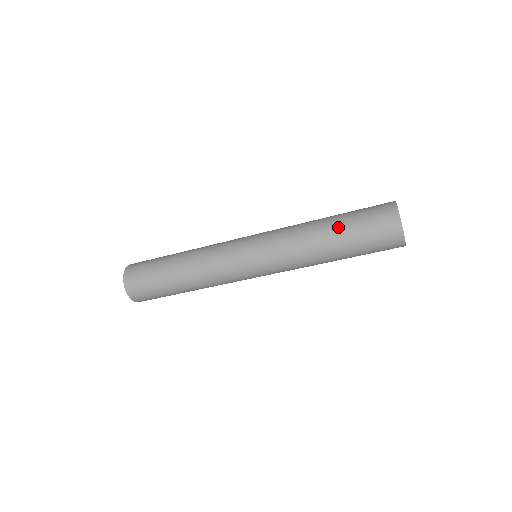
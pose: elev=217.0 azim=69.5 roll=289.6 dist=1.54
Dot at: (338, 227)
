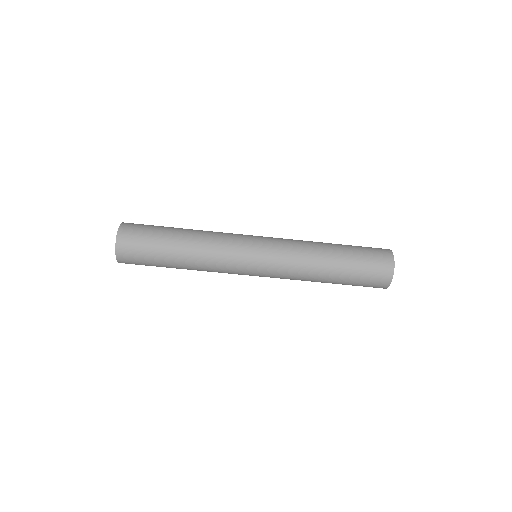
Dot at: (343, 261)
